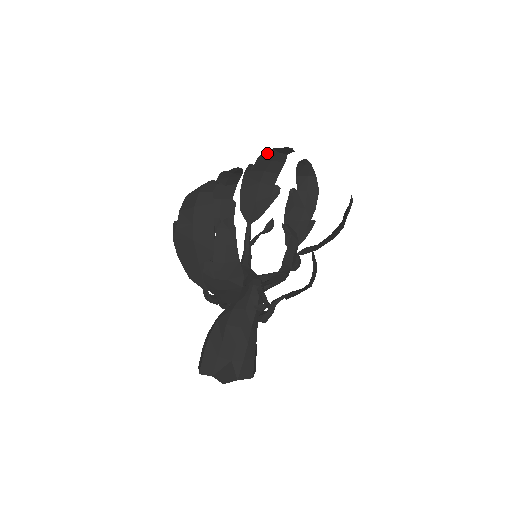
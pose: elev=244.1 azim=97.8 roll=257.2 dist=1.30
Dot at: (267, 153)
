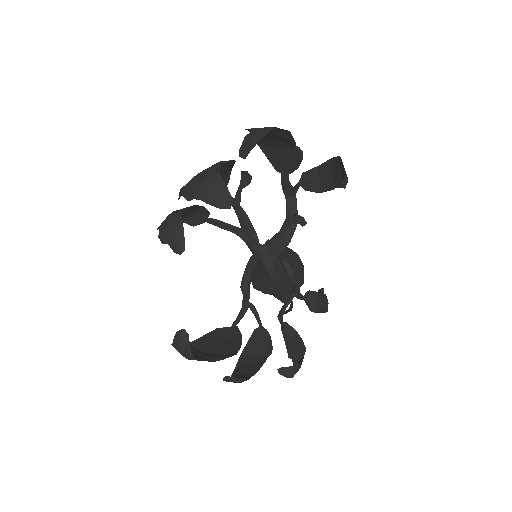
Dot at: (191, 195)
